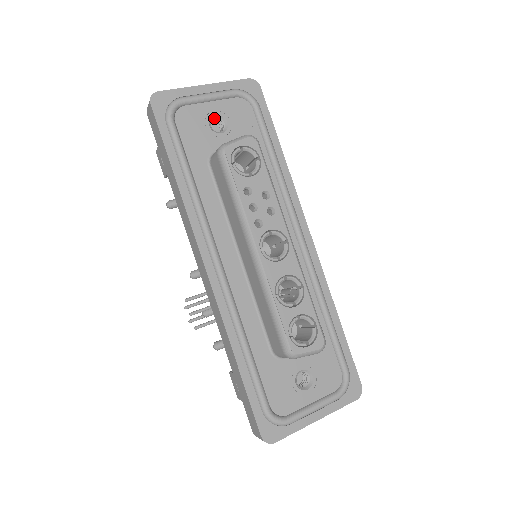
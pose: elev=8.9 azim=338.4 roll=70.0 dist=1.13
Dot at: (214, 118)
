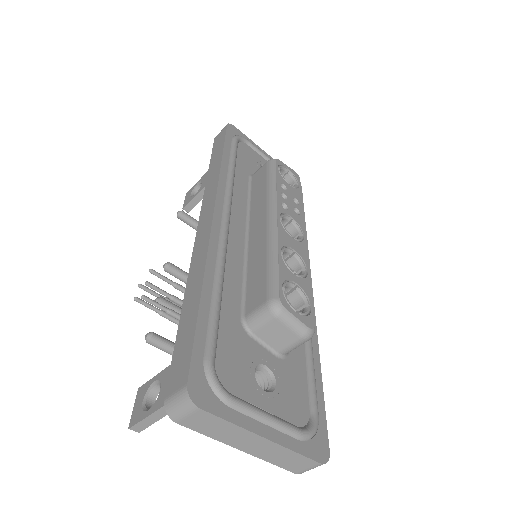
Dot at: occluded
